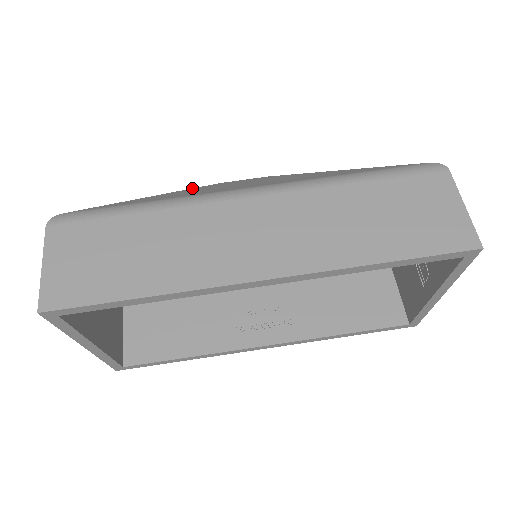
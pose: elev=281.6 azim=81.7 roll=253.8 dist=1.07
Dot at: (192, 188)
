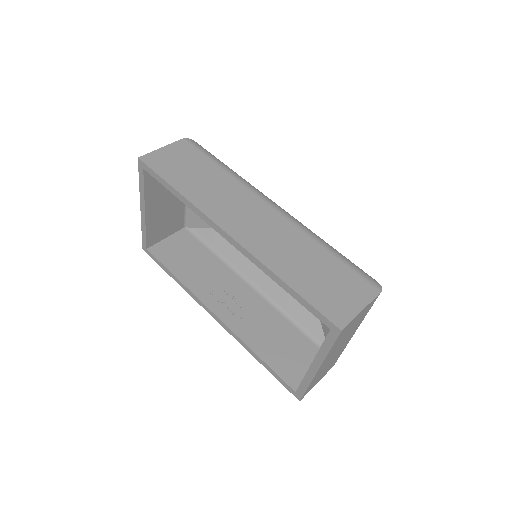
Dot at: occluded
